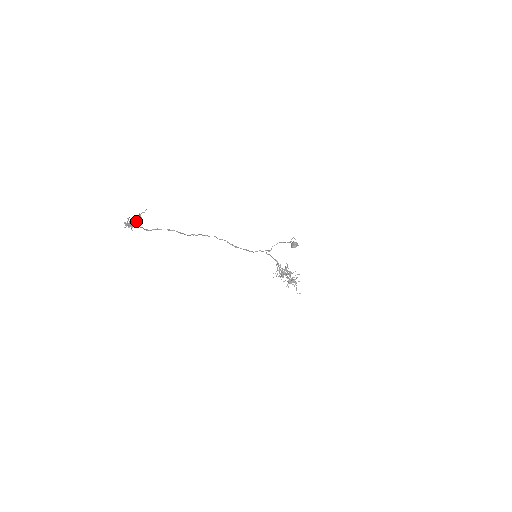
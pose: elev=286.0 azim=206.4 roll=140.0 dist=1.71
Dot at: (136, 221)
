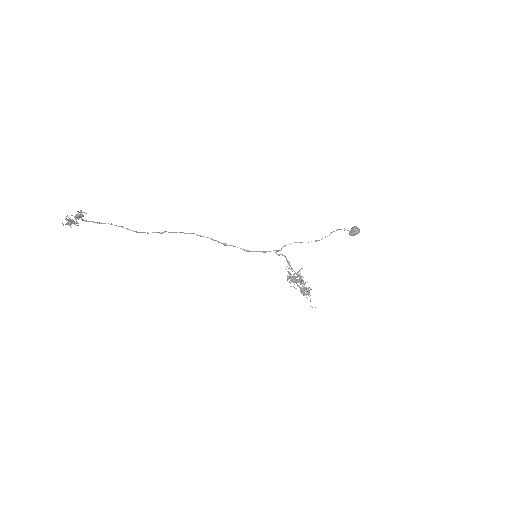
Dot at: (80, 217)
